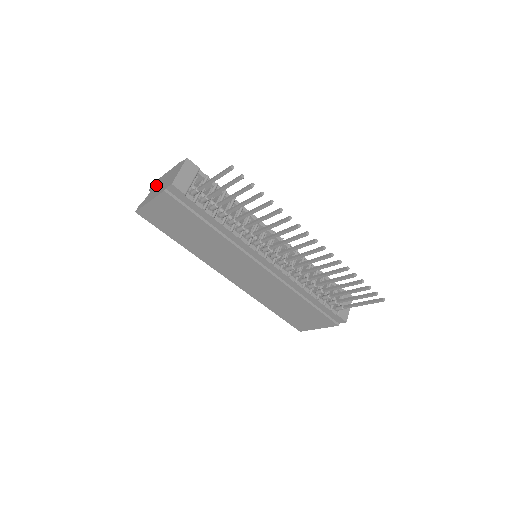
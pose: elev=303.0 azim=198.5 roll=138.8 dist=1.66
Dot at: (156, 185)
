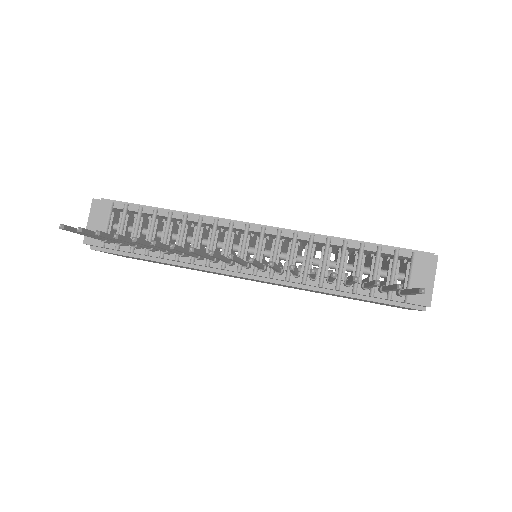
Dot at: occluded
